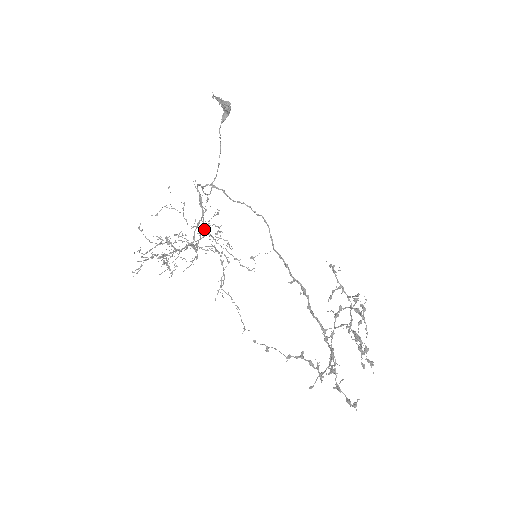
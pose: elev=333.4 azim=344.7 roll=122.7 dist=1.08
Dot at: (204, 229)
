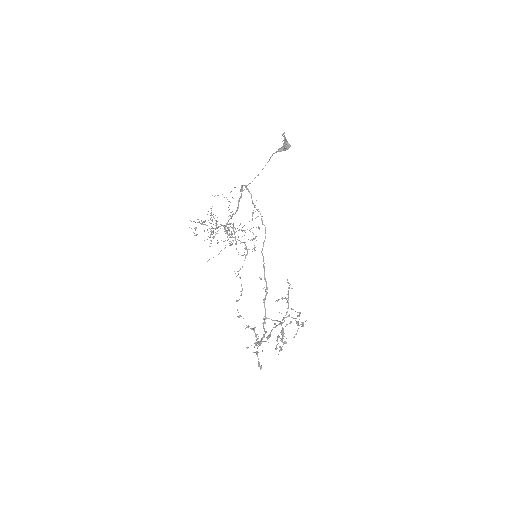
Dot at: (244, 230)
